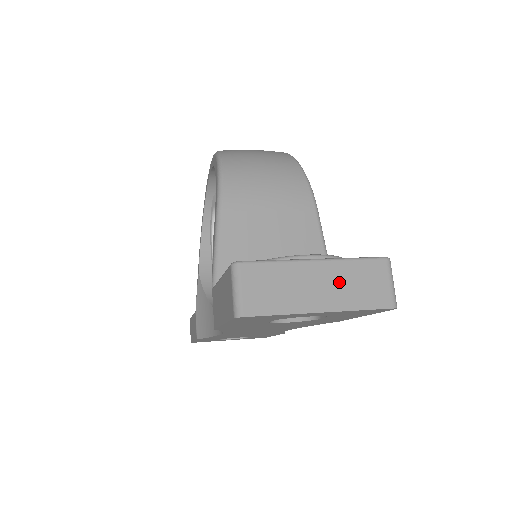
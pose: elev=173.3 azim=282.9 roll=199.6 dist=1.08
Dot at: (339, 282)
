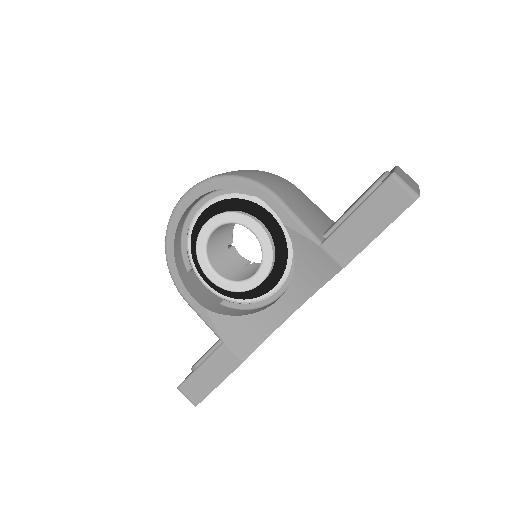
Dot at: (407, 177)
